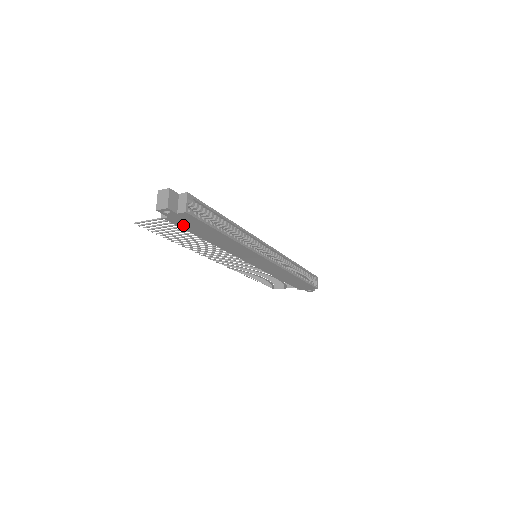
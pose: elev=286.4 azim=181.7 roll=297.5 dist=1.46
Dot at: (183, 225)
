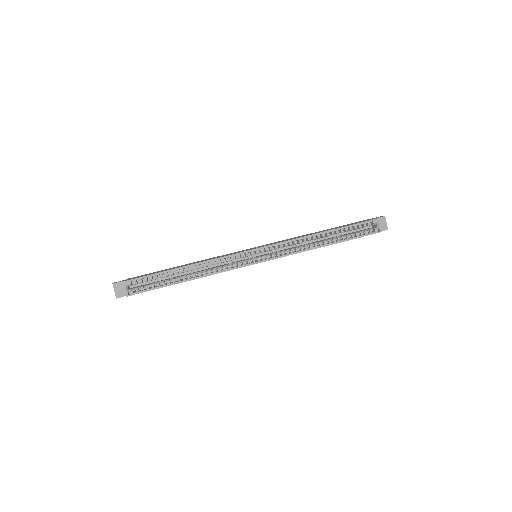
Dot at: occluded
